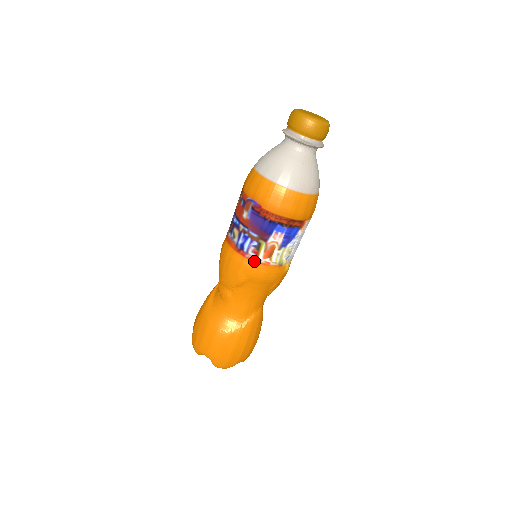
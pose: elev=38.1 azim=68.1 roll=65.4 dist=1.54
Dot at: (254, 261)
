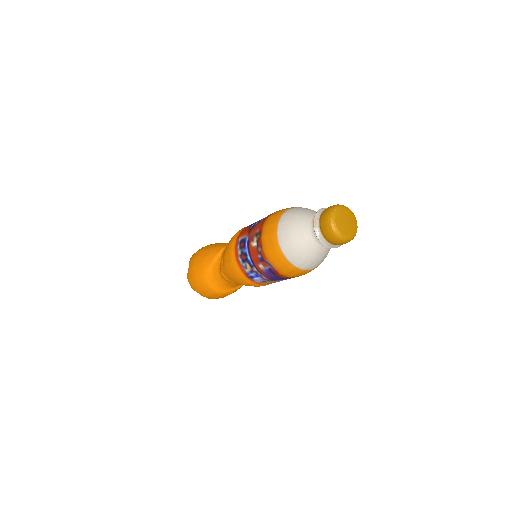
Dot at: (259, 284)
